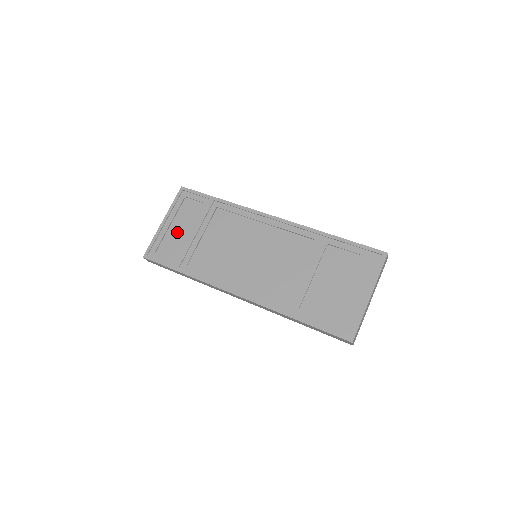
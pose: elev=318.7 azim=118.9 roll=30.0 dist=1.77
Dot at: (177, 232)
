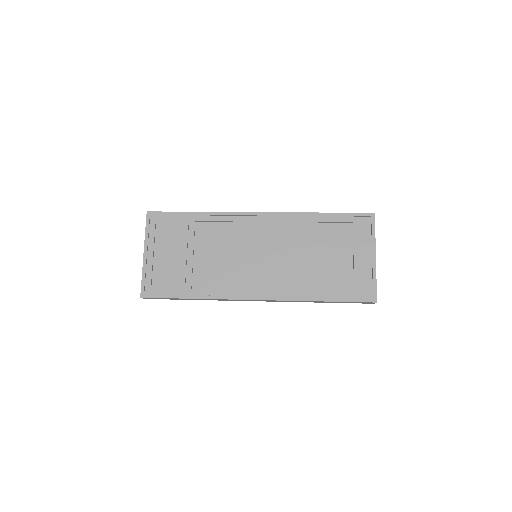
Dot at: (164, 260)
